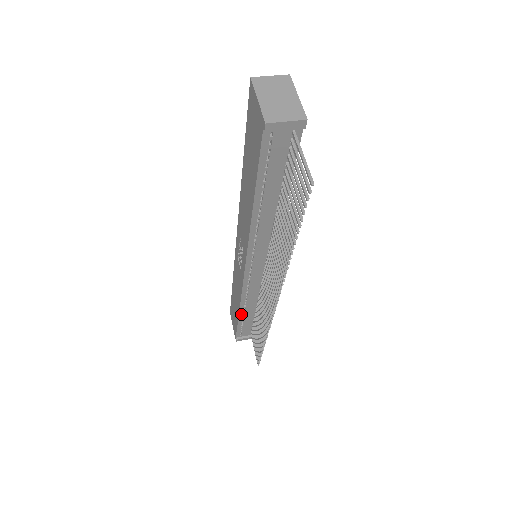
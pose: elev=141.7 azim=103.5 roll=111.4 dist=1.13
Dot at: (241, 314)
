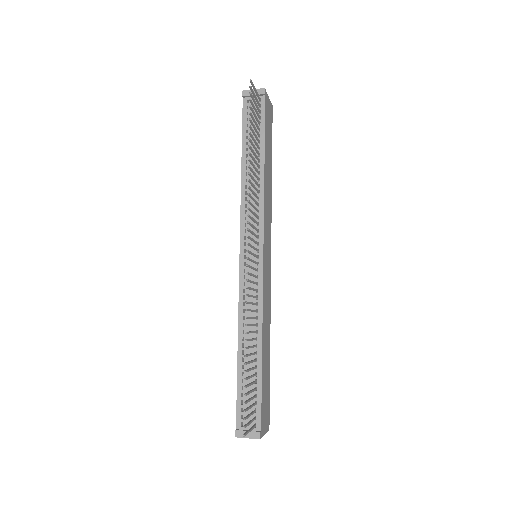
Dot at: (240, 354)
